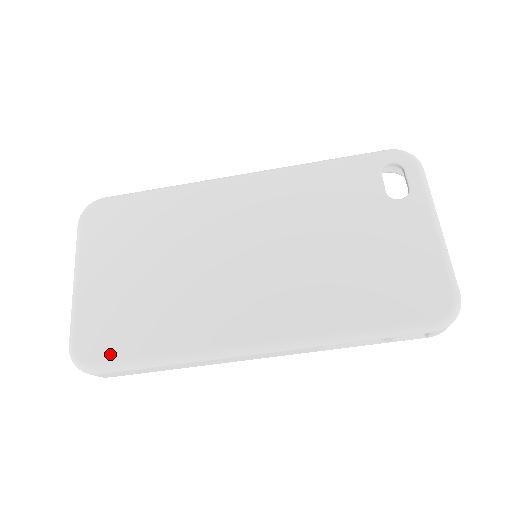
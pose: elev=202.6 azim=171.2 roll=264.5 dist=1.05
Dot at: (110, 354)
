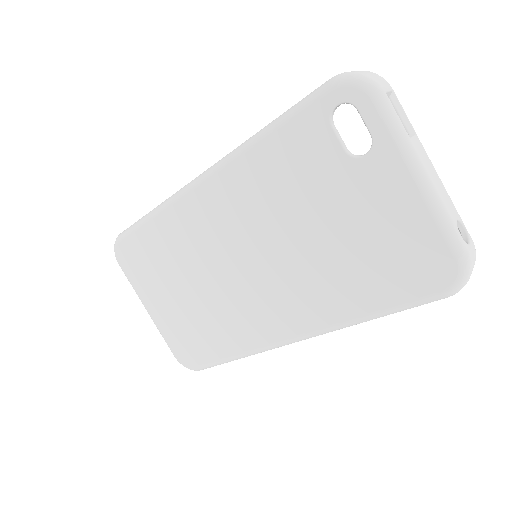
Dot at: (200, 360)
